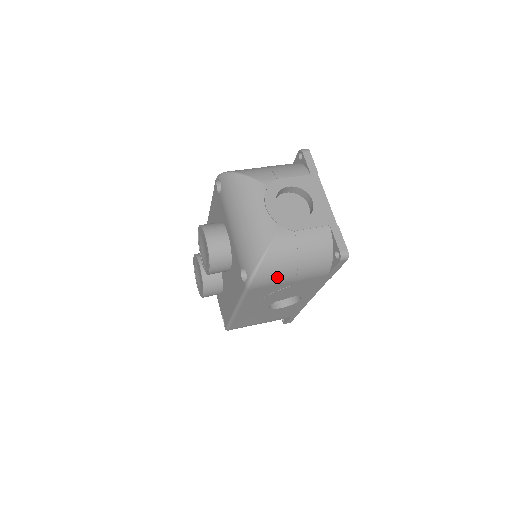
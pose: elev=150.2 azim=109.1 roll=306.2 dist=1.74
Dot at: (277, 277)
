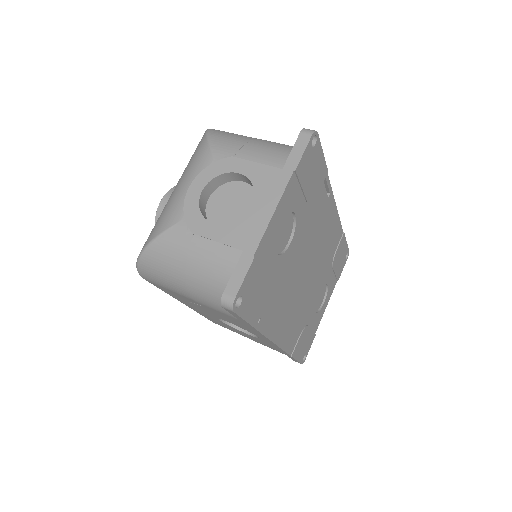
Dot at: (166, 282)
